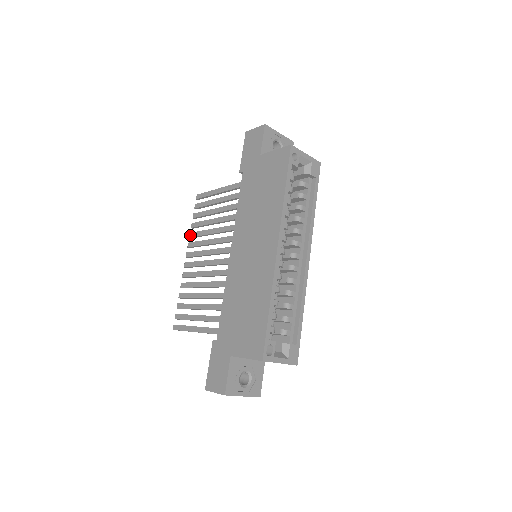
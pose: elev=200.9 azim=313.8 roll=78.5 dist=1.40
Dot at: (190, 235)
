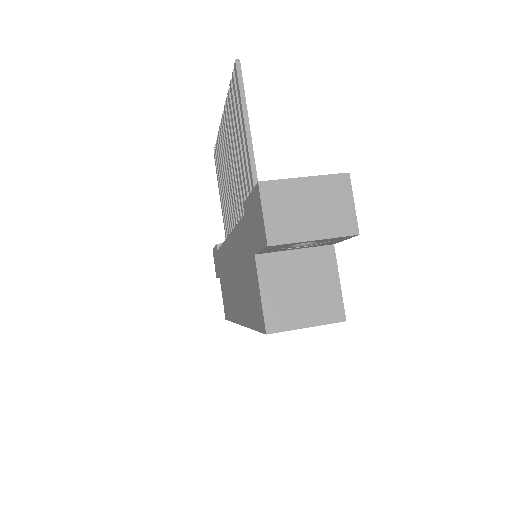
Dot at: occluded
